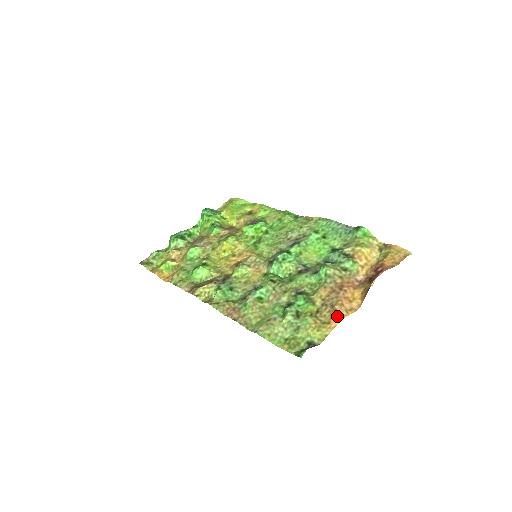
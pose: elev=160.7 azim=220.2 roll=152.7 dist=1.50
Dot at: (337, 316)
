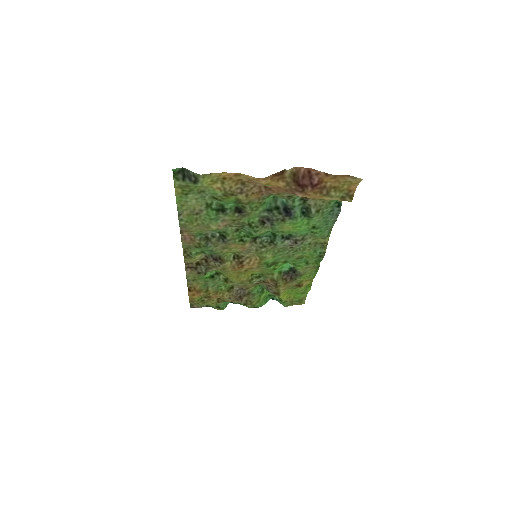
Dot at: (235, 176)
